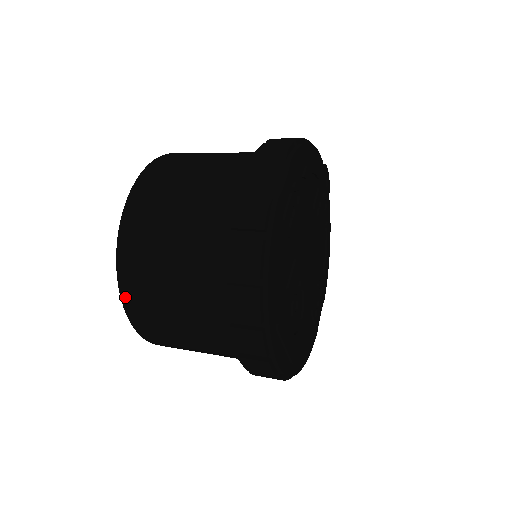
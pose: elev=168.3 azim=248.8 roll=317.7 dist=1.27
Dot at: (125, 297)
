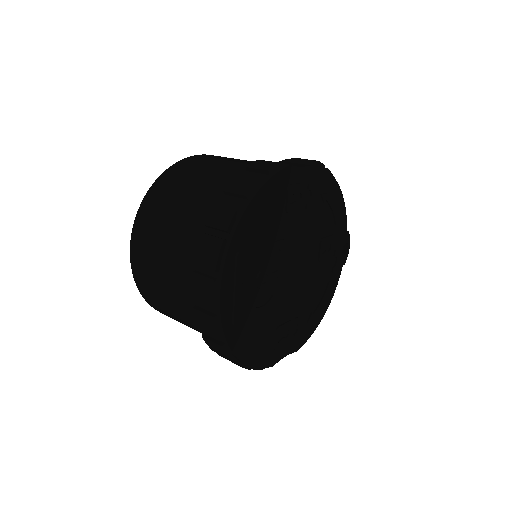
Dot at: (142, 209)
